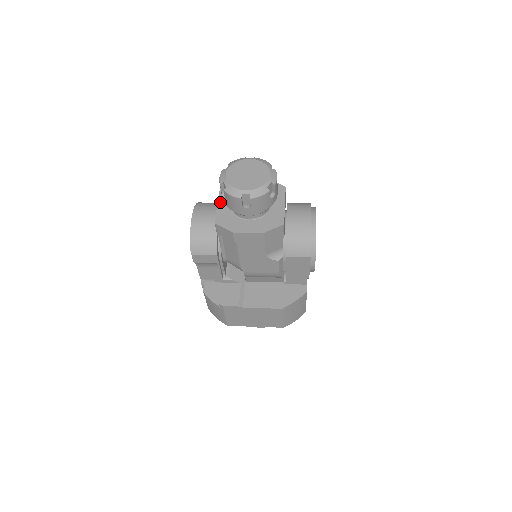
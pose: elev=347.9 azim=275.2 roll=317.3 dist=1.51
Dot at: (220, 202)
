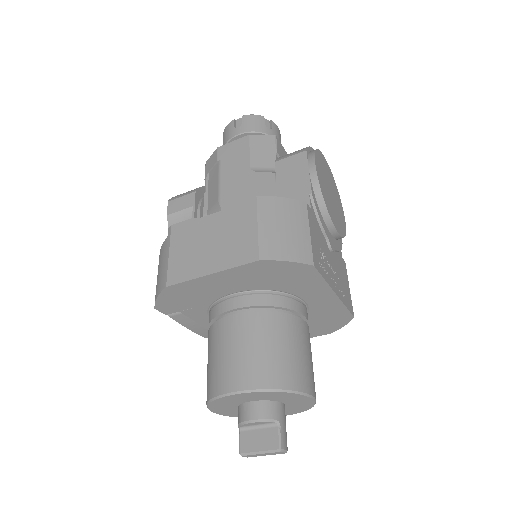
Dot at: occluded
